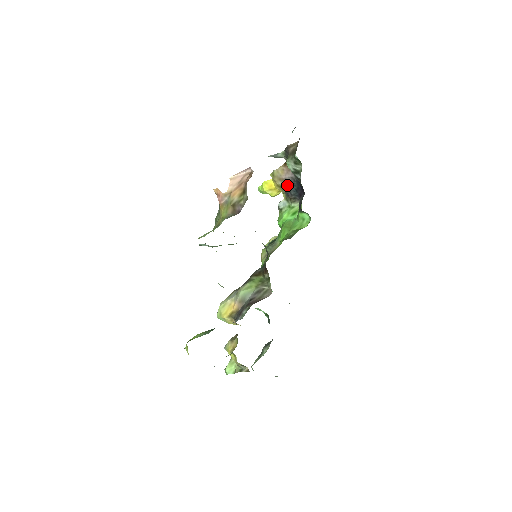
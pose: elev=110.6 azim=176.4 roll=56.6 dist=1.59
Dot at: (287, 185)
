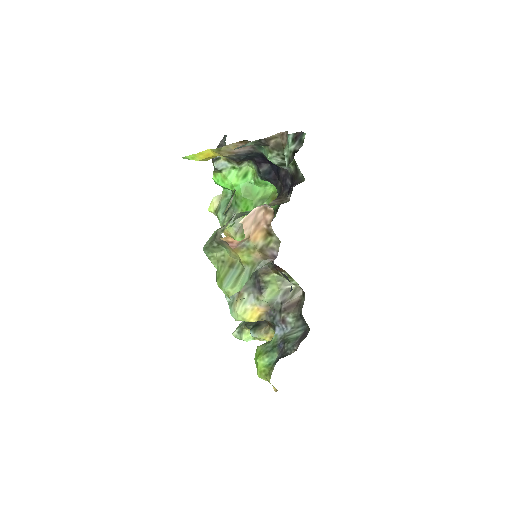
Dot at: (238, 155)
